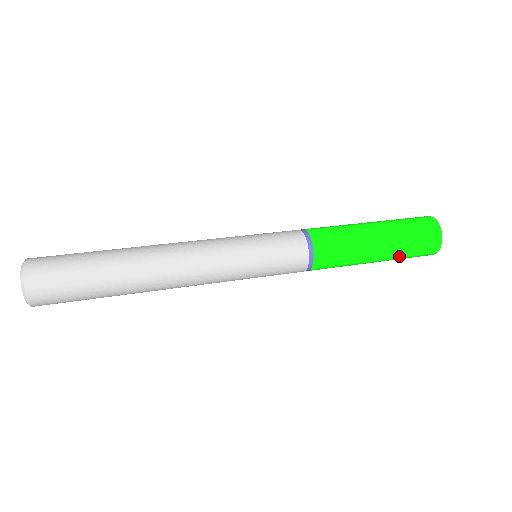
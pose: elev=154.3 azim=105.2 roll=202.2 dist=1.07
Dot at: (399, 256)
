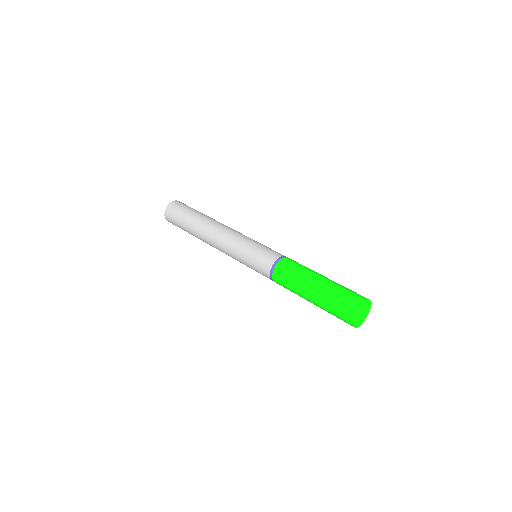
Dot at: (327, 311)
